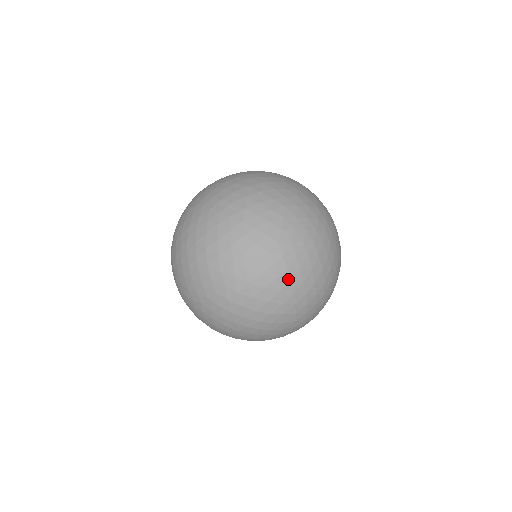
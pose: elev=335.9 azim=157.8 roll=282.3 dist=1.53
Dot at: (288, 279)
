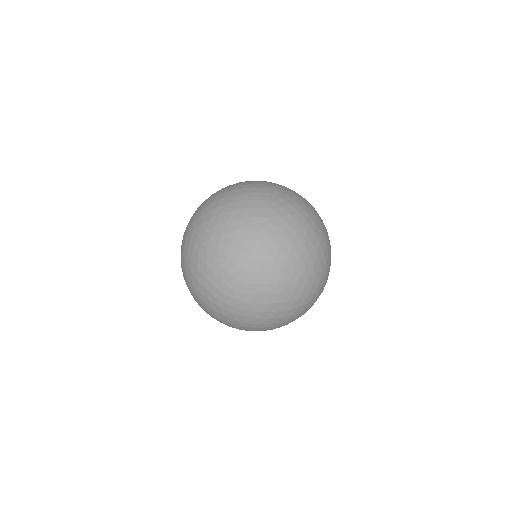
Dot at: (217, 295)
